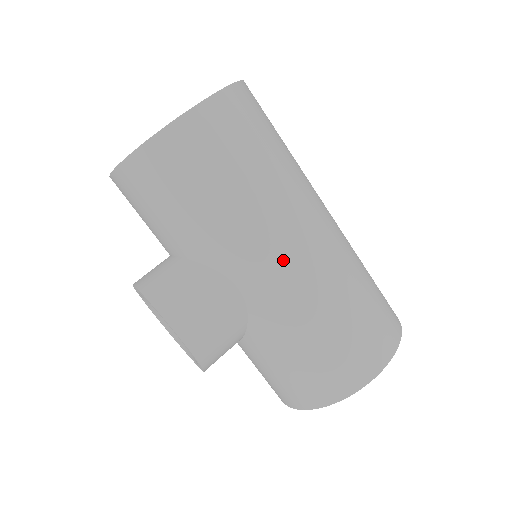
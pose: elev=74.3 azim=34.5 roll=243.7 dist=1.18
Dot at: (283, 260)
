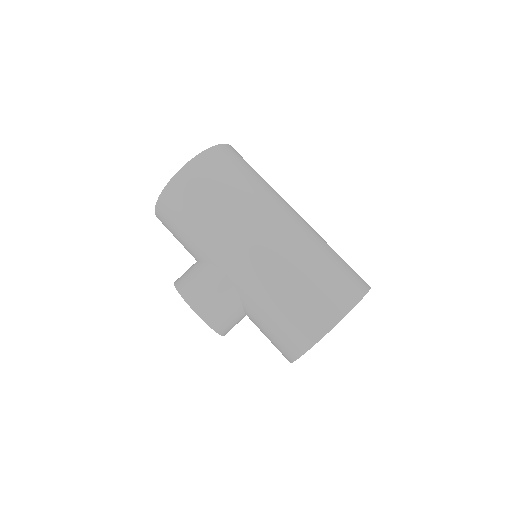
Dot at: (248, 251)
